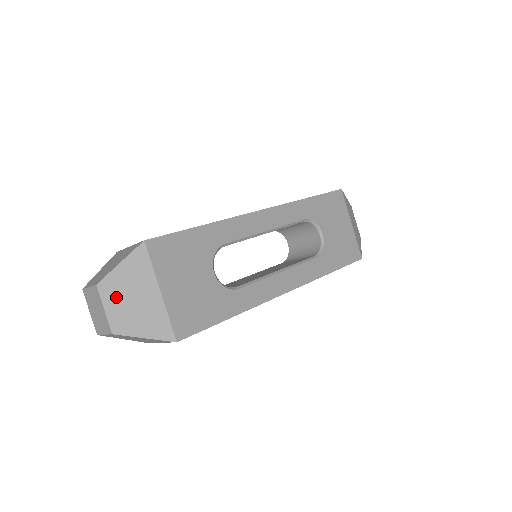
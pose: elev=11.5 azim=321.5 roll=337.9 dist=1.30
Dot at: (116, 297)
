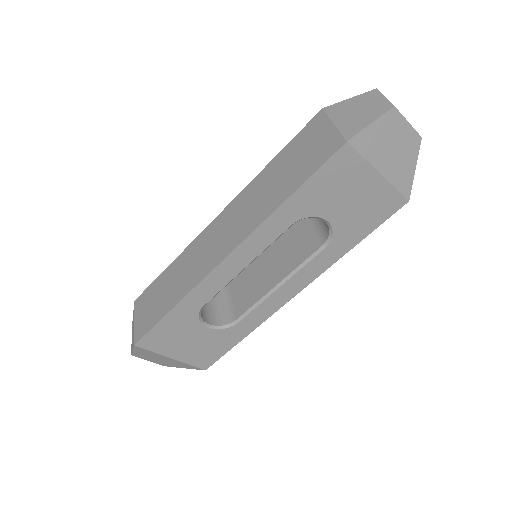
Dot at: (148, 358)
